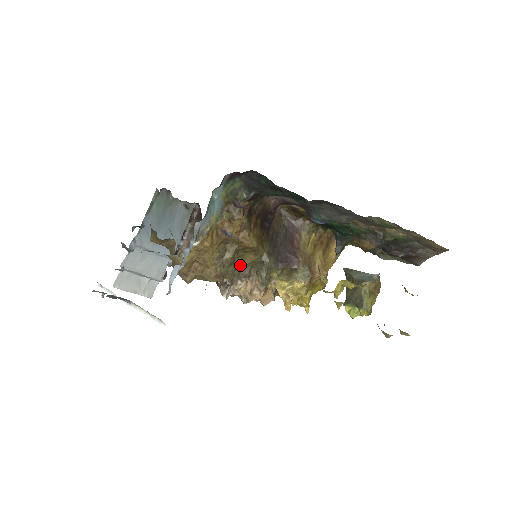
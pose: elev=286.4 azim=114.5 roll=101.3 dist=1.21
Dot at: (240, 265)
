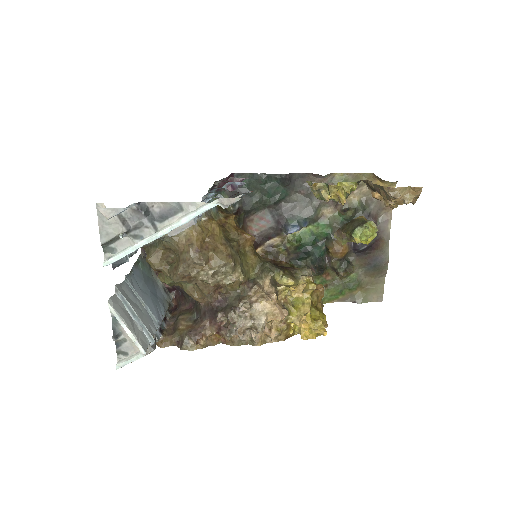
Dot at: (244, 265)
